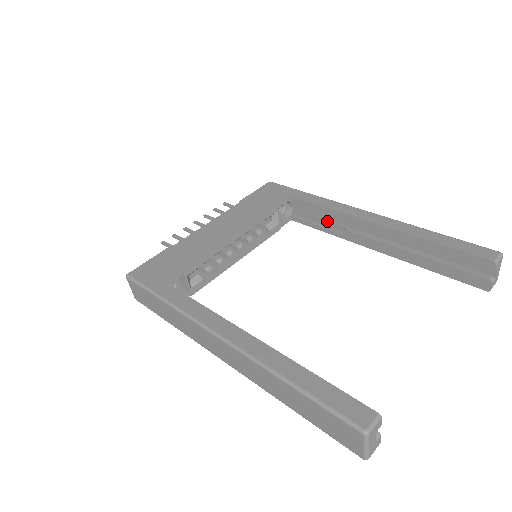
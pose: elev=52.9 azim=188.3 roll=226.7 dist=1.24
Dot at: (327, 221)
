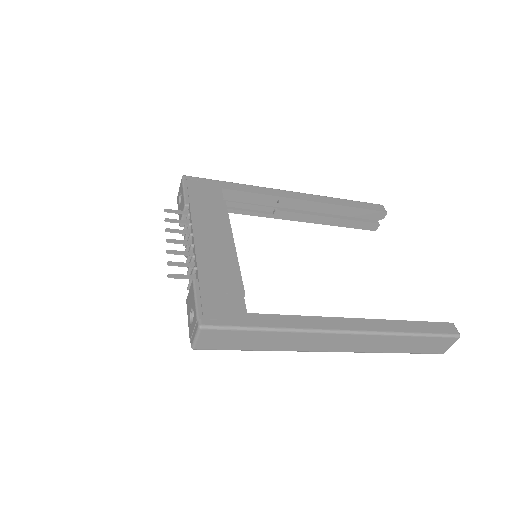
Dot at: (256, 206)
